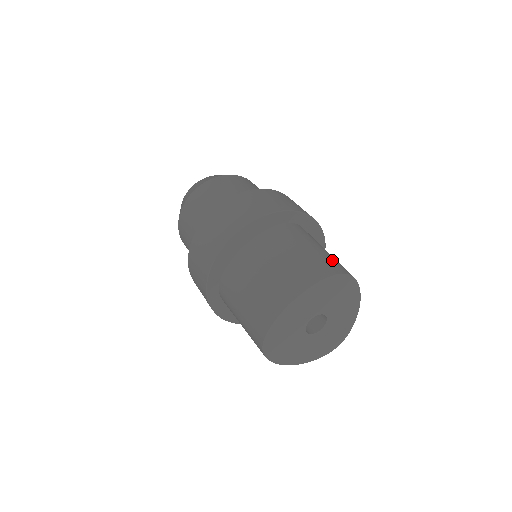
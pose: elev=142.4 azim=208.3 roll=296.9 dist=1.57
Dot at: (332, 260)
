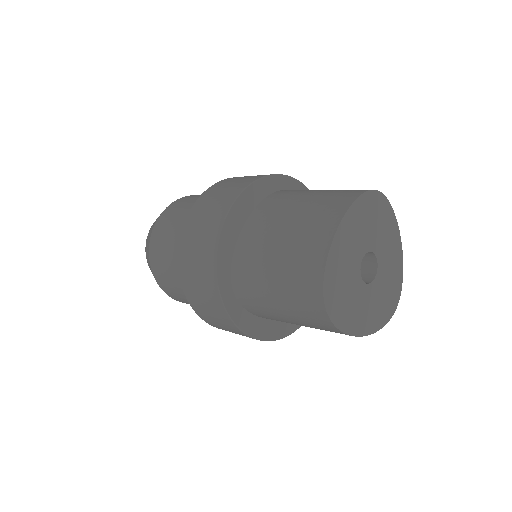
Dot at: occluded
